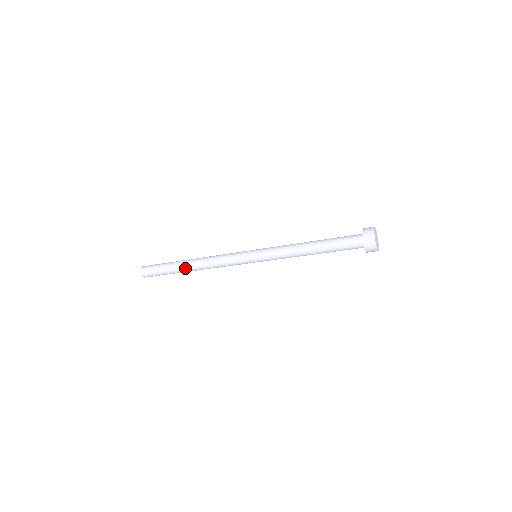
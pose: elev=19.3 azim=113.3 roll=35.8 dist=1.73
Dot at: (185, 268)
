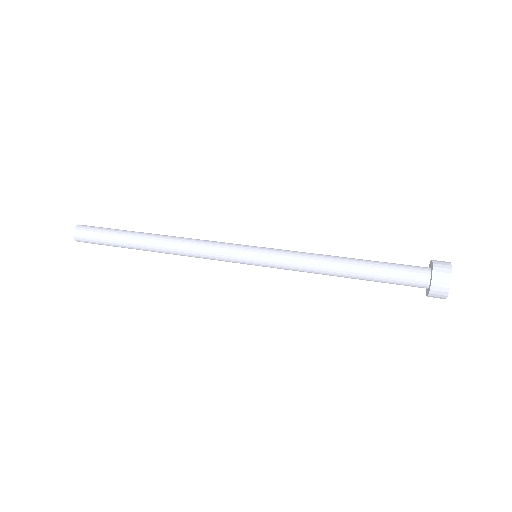
Dot at: (143, 245)
